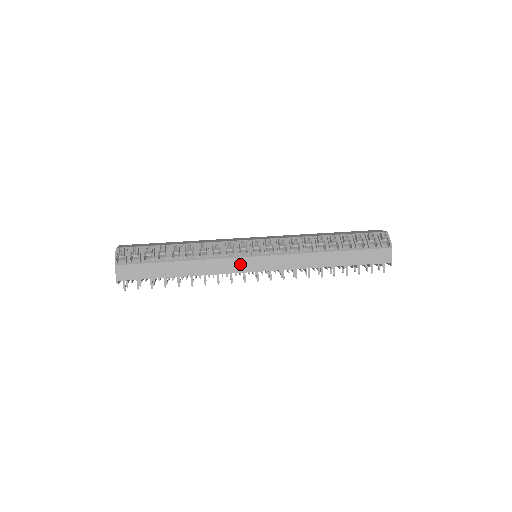
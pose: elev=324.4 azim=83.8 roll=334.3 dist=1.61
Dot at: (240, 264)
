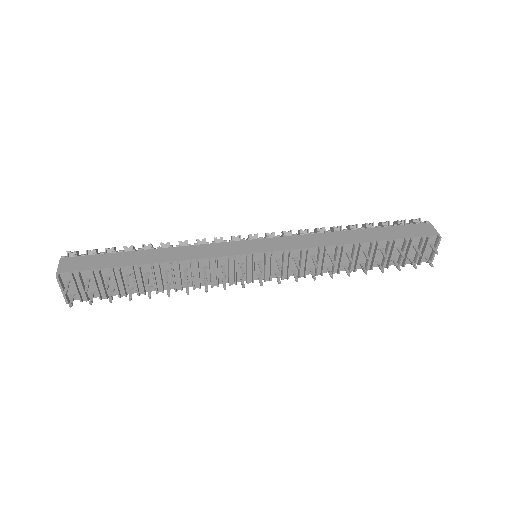
Dot at: (233, 247)
